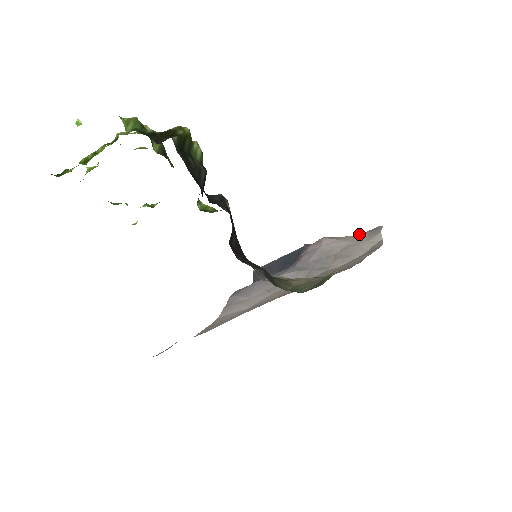
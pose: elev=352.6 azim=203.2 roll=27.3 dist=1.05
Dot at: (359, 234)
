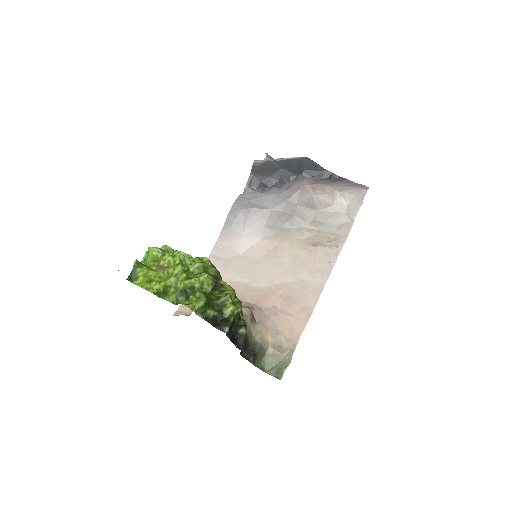
Dot at: (346, 193)
